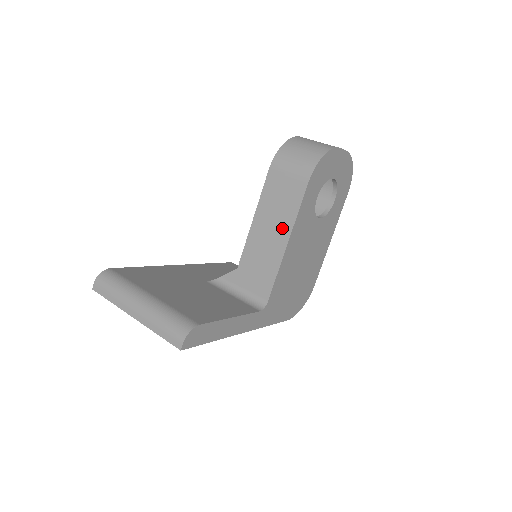
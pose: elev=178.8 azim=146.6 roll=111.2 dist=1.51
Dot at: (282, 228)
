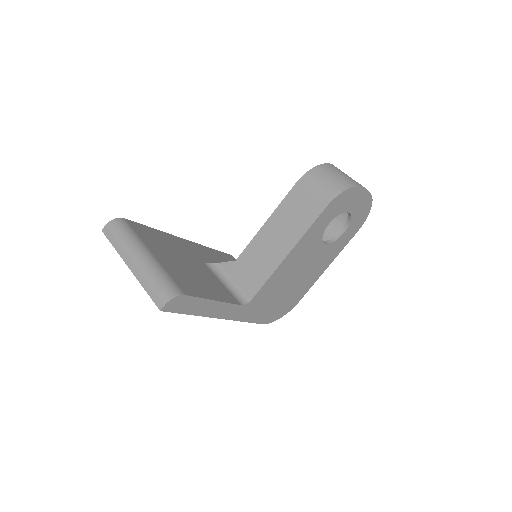
Dot at: (288, 239)
